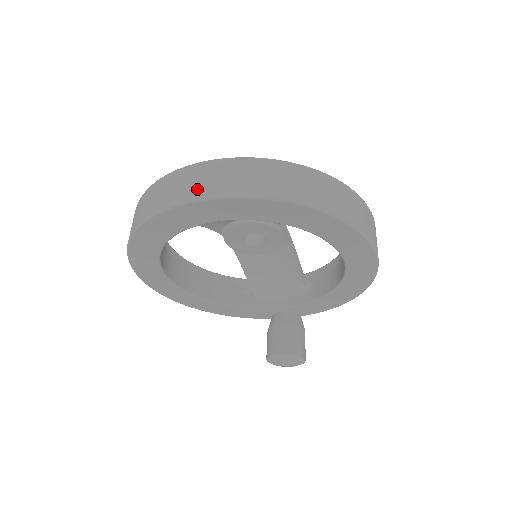
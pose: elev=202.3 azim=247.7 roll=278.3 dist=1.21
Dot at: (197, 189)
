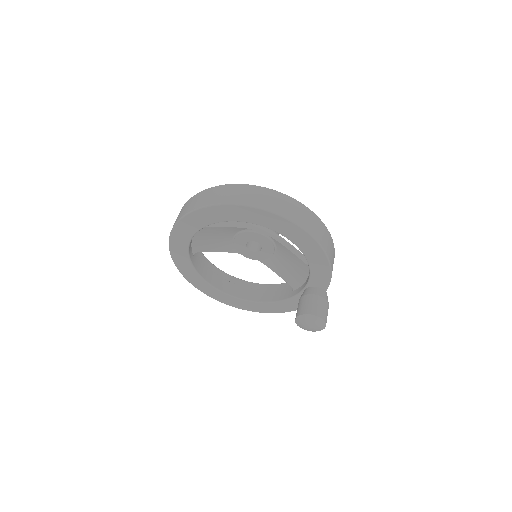
Dot at: occluded
